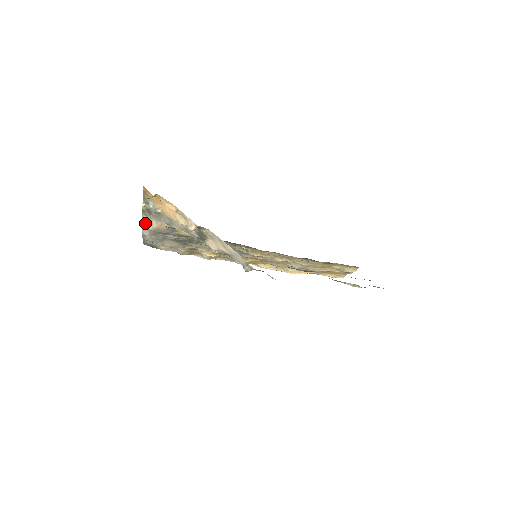
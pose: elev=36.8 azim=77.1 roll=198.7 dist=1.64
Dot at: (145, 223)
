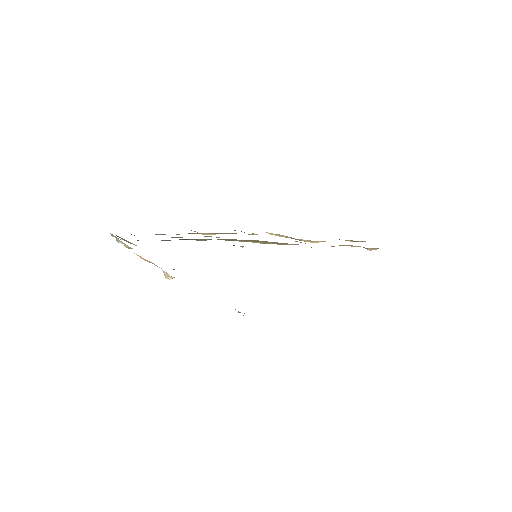
Dot at: occluded
